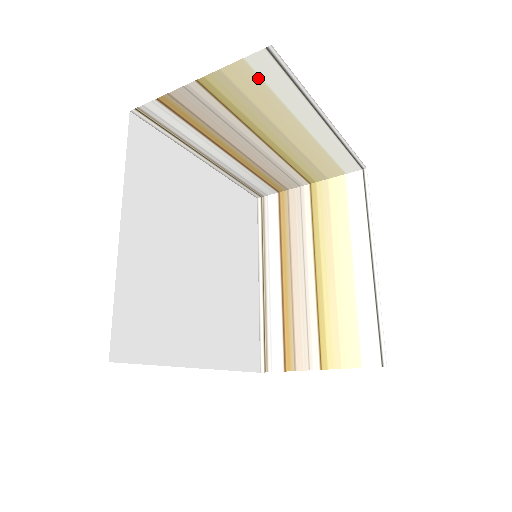
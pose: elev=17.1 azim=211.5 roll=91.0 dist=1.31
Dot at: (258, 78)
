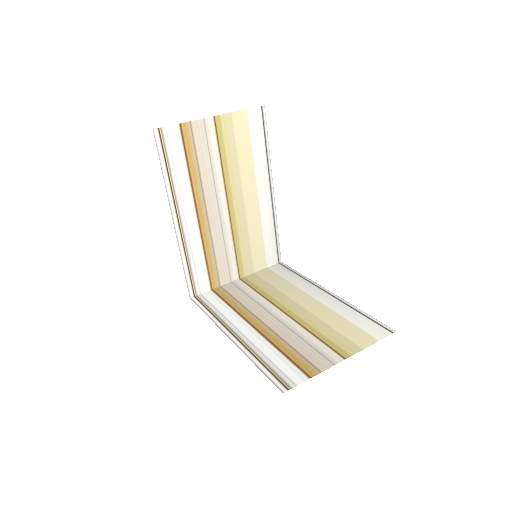
Dot at: (248, 130)
